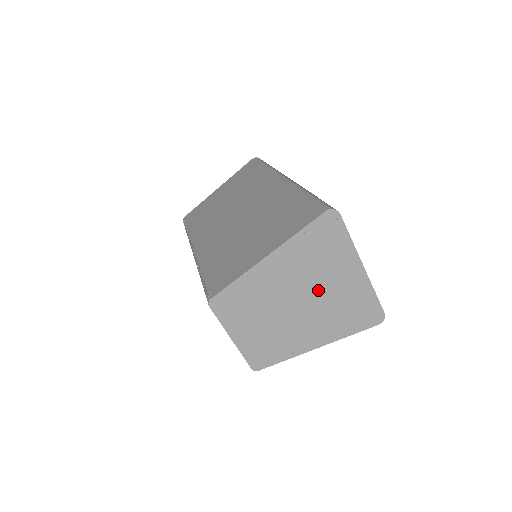
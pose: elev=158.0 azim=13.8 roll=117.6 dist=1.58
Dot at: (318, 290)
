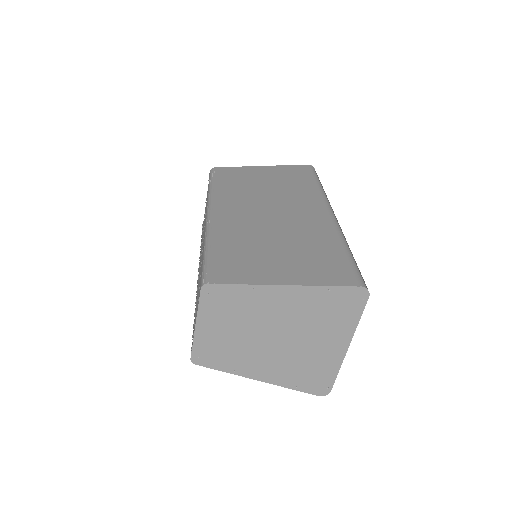
Dot at: (298, 339)
